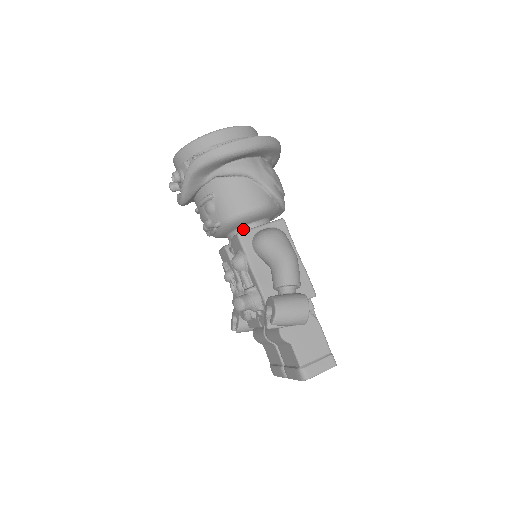
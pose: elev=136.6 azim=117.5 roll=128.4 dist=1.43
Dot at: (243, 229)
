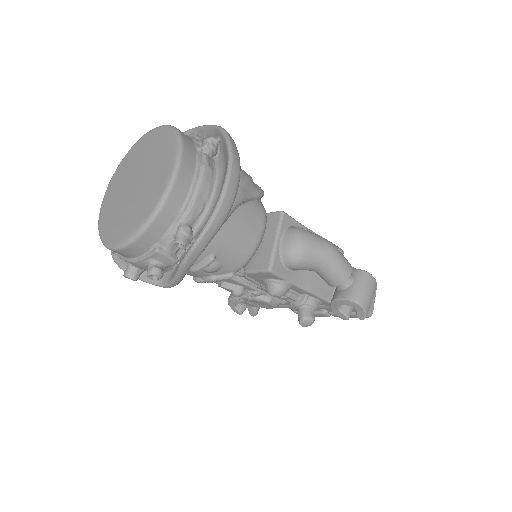
Dot at: occluded
